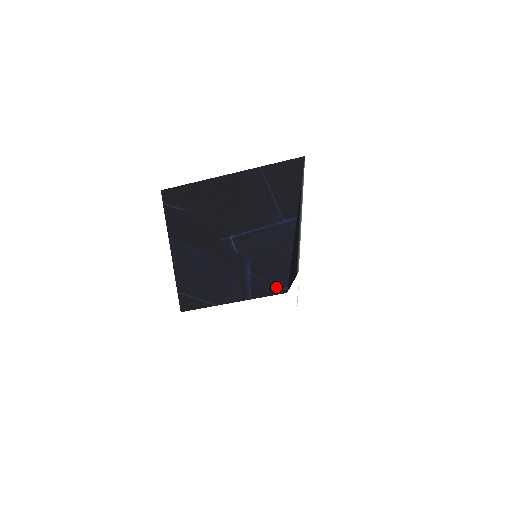
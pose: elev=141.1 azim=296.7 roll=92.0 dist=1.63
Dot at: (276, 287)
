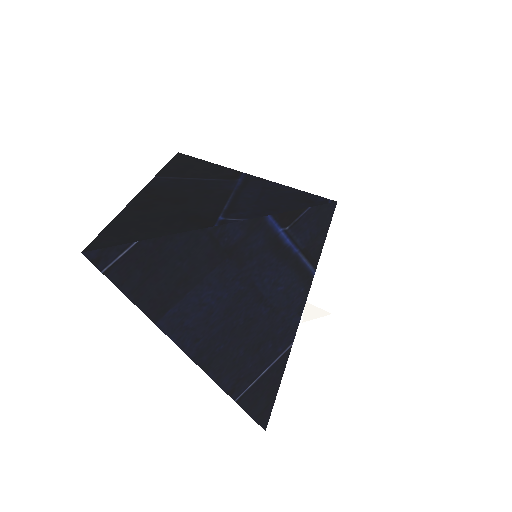
Dot at: (322, 210)
